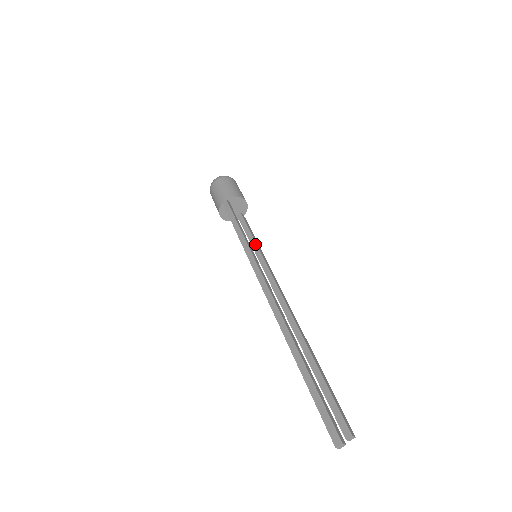
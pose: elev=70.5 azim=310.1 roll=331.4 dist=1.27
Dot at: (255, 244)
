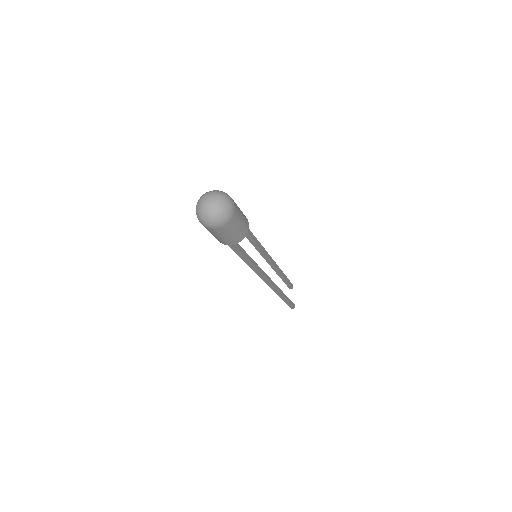
Dot at: (251, 239)
